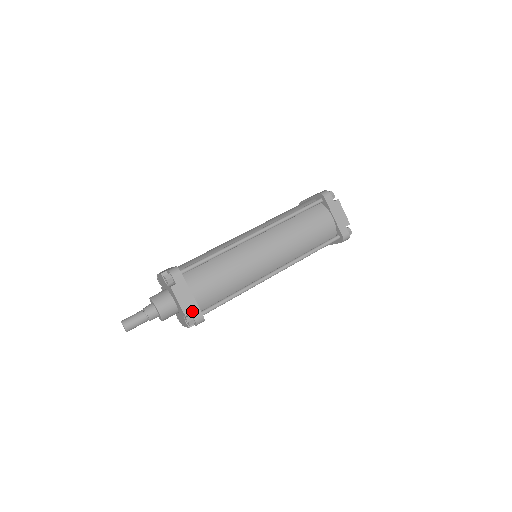
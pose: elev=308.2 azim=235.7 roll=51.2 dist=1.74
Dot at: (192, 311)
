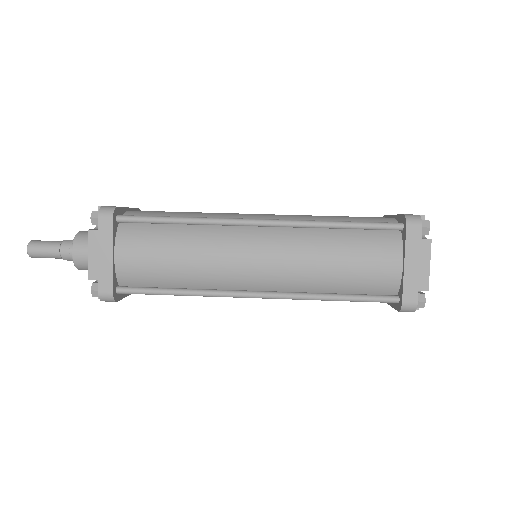
Dot at: (101, 279)
